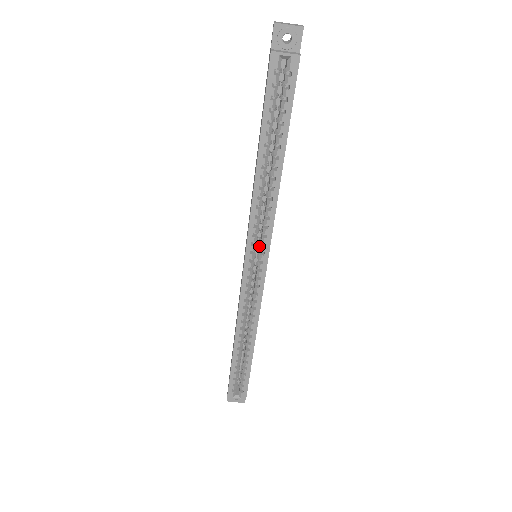
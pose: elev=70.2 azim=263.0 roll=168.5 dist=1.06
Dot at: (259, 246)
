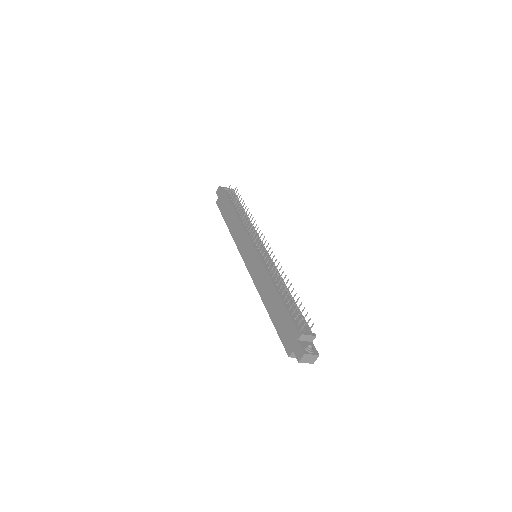
Dot at: occluded
